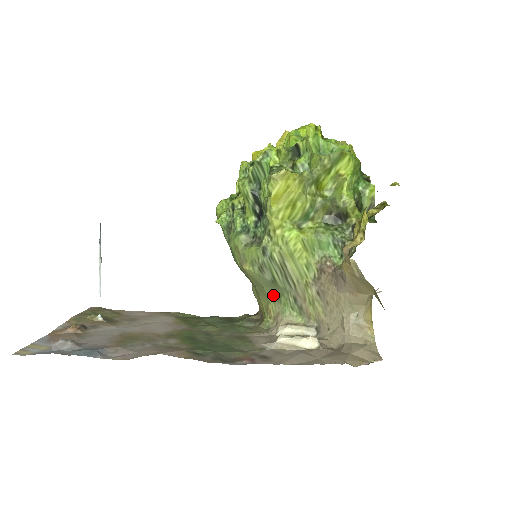
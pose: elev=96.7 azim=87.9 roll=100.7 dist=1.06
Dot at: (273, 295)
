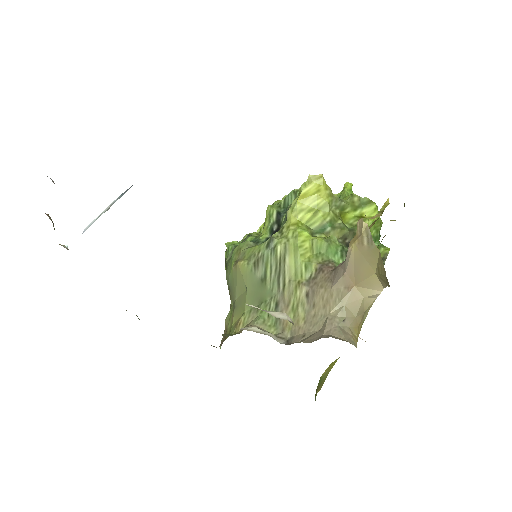
Dot at: (253, 302)
